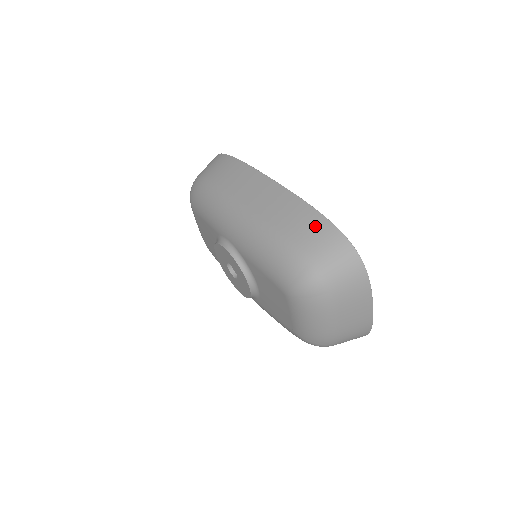
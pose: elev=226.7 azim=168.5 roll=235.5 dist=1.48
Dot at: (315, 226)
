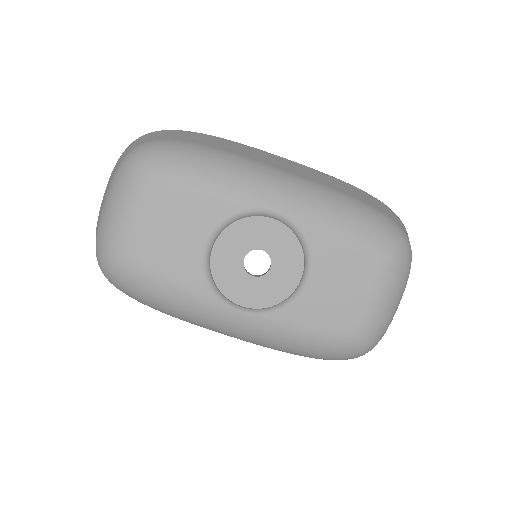
Dot at: (375, 200)
